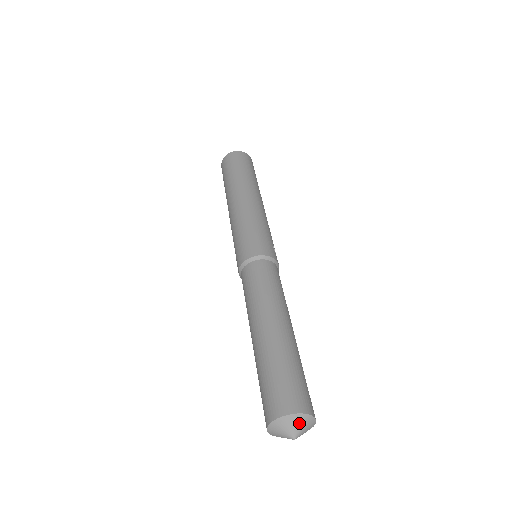
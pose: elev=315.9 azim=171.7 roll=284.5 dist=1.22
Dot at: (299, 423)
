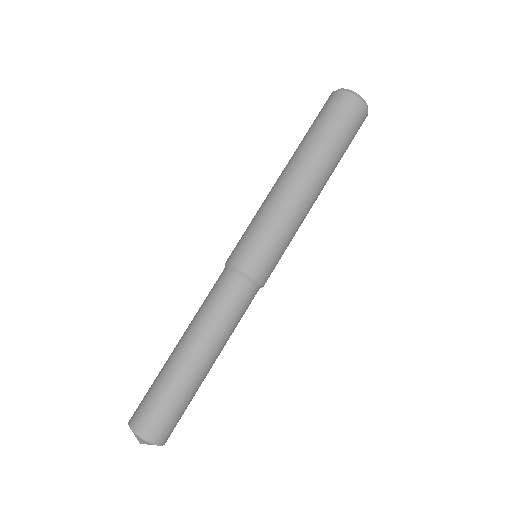
Dot at: occluded
